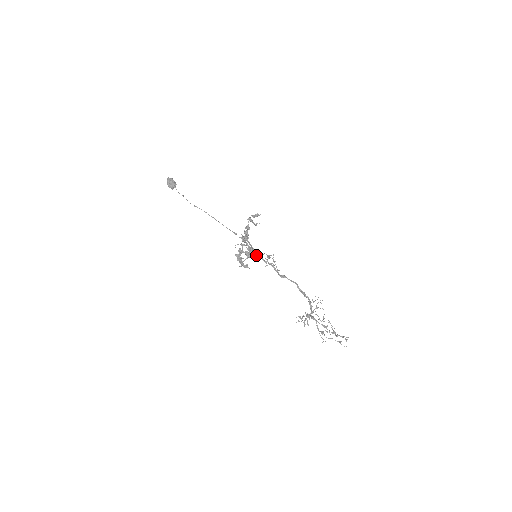
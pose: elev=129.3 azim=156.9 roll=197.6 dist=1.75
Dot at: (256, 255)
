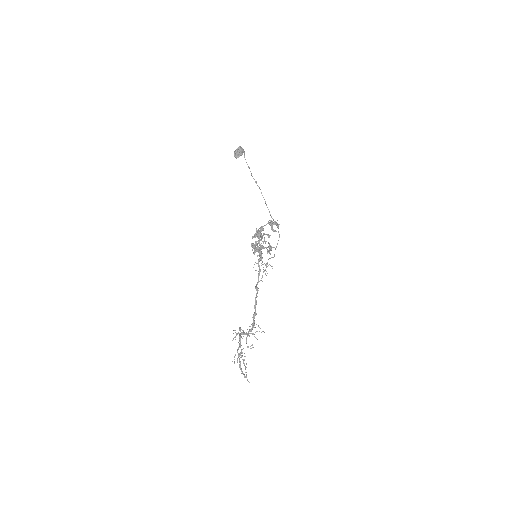
Dot at: (260, 255)
